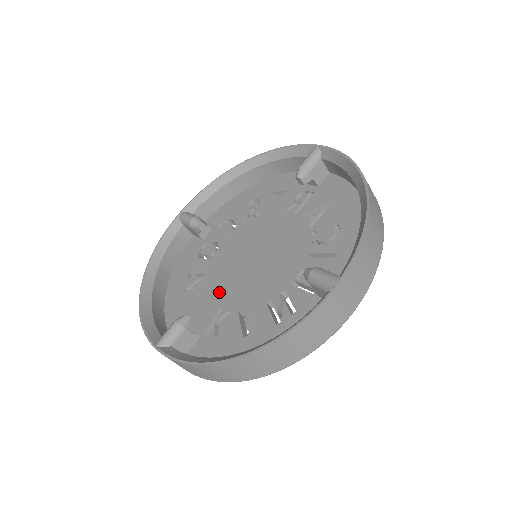
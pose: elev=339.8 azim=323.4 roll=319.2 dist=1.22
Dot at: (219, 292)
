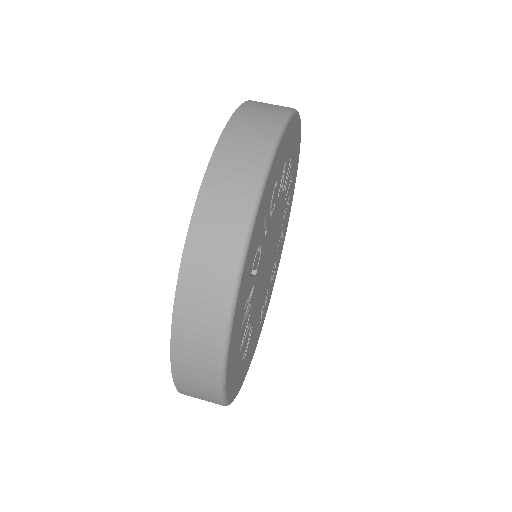
Dot at: occluded
